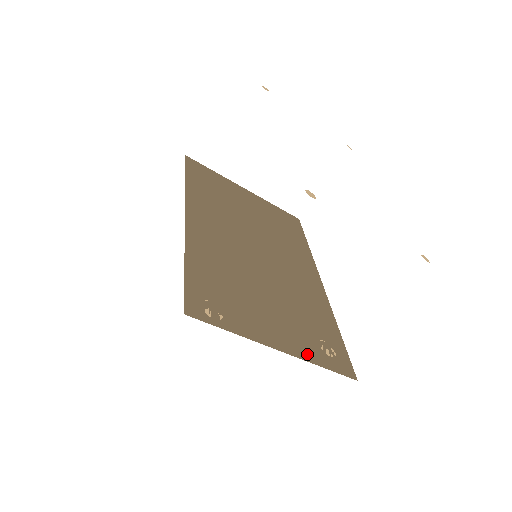
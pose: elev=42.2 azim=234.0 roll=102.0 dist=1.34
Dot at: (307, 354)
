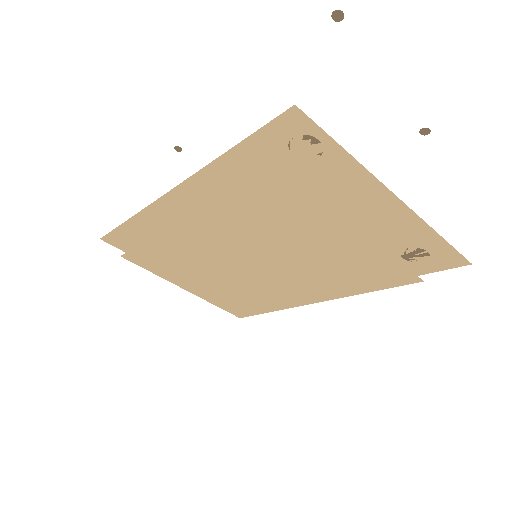
Dot at: (414, 227)
